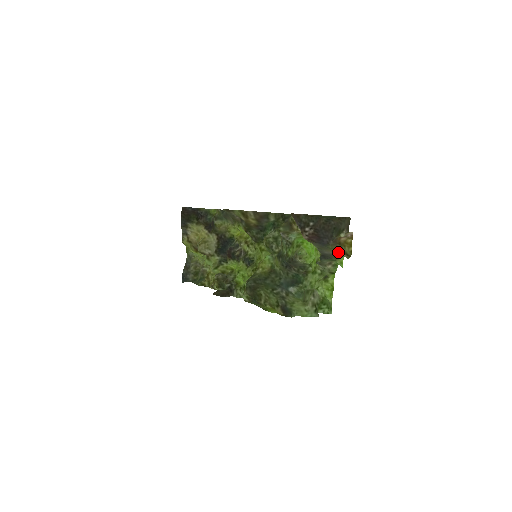
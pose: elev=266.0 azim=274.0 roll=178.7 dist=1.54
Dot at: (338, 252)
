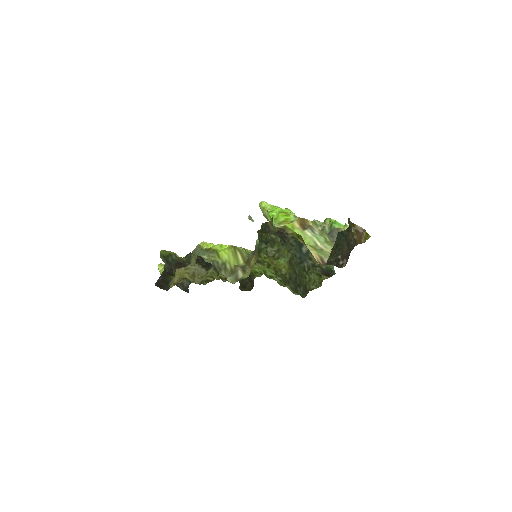
Dot at: occluded
